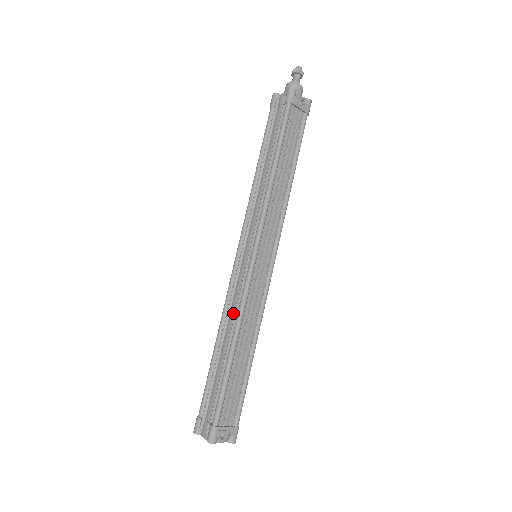
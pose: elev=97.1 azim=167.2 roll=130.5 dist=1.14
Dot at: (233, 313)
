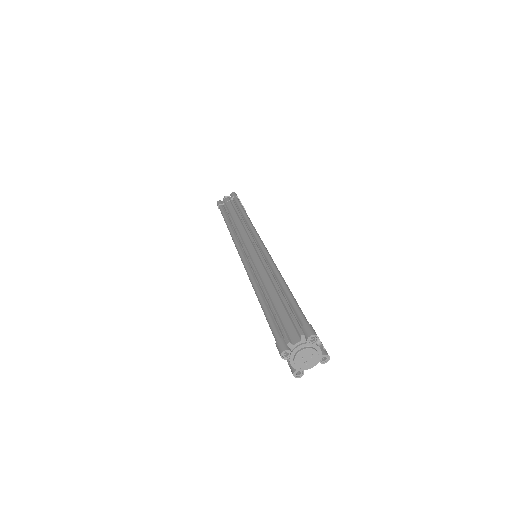
Dot at: (264, 271)
